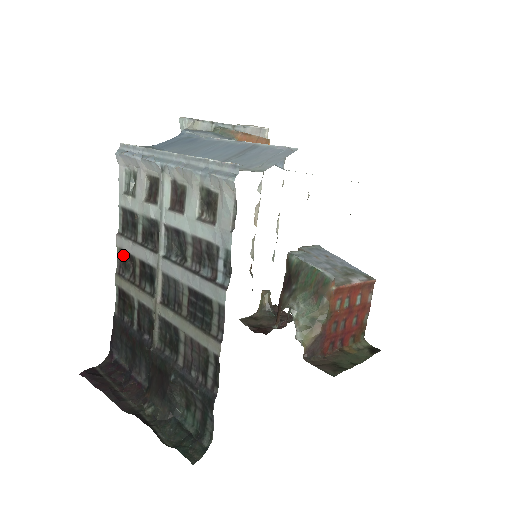
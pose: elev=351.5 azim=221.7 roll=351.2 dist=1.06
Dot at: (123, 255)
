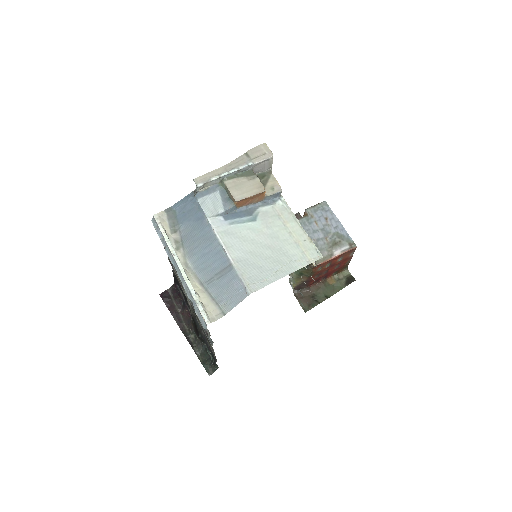
Dot at: occluded
